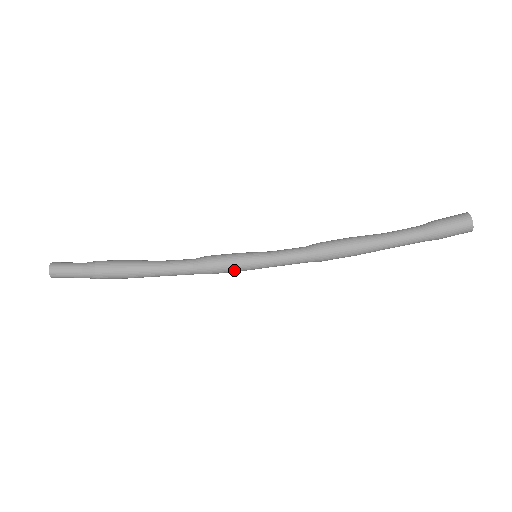
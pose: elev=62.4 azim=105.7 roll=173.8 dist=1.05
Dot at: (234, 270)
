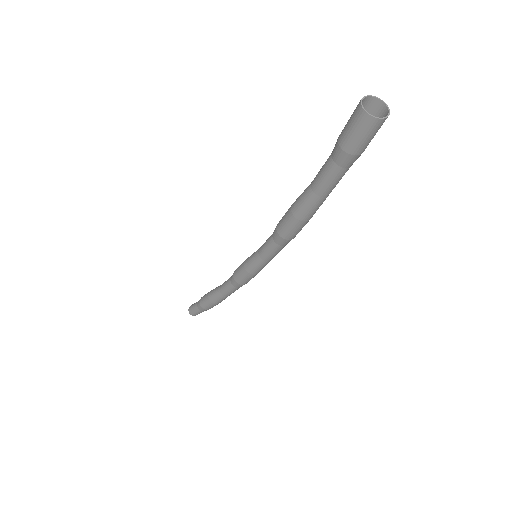
Dot at: (250, 276)
